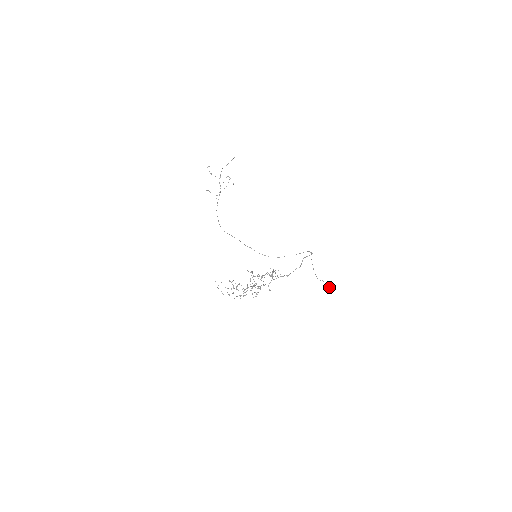
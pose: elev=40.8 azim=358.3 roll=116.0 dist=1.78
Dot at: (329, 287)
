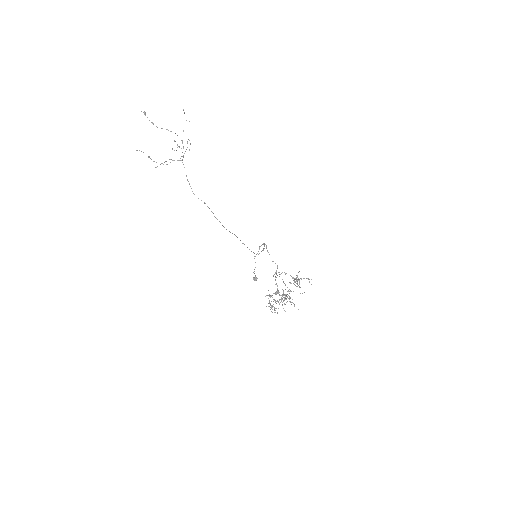
Dot at: (257, 278)
